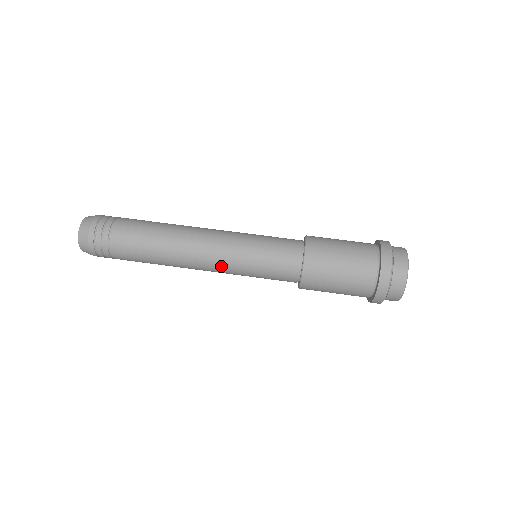
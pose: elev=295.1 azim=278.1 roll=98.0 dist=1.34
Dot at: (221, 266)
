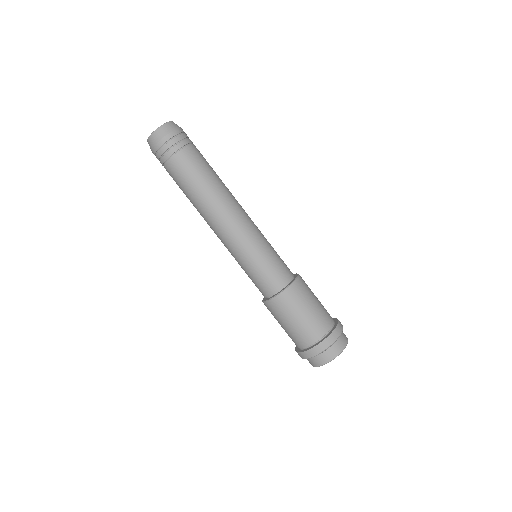
Dot at: occluded
